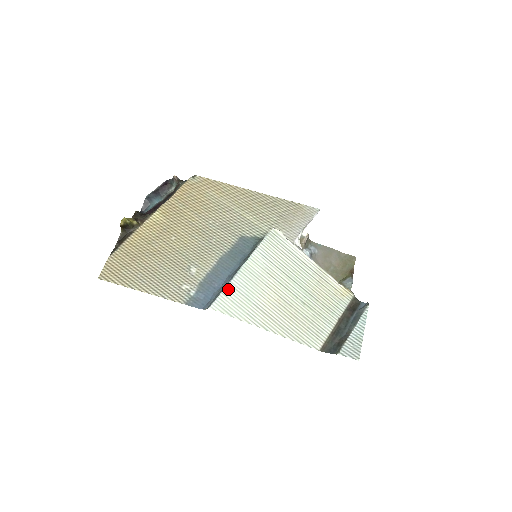
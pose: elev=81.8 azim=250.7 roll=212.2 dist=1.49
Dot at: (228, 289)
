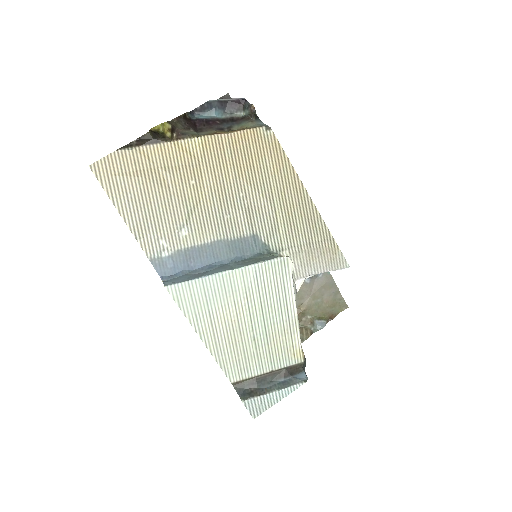
Dot at: (197, 282)
